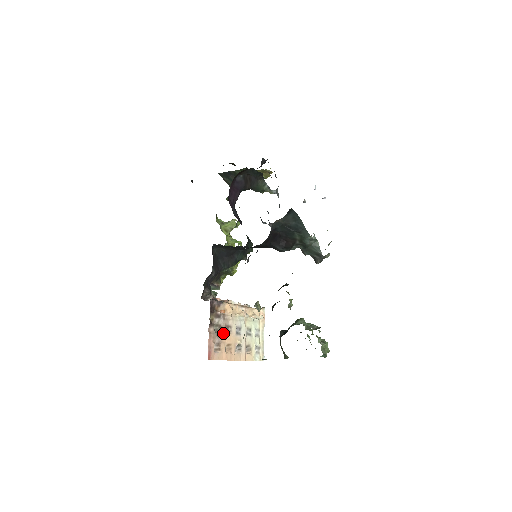
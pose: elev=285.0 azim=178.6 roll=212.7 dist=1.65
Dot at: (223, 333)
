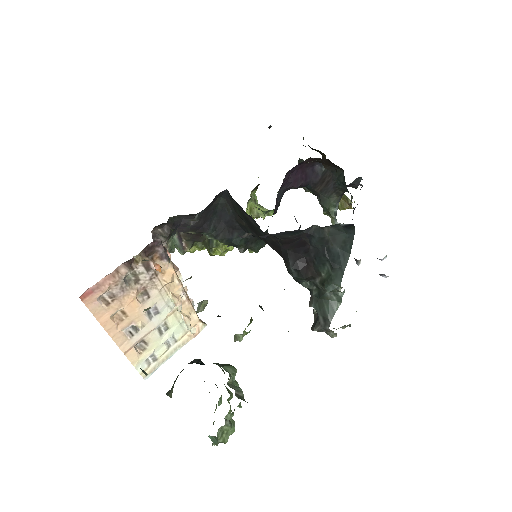
Dot at: (132, 292)
